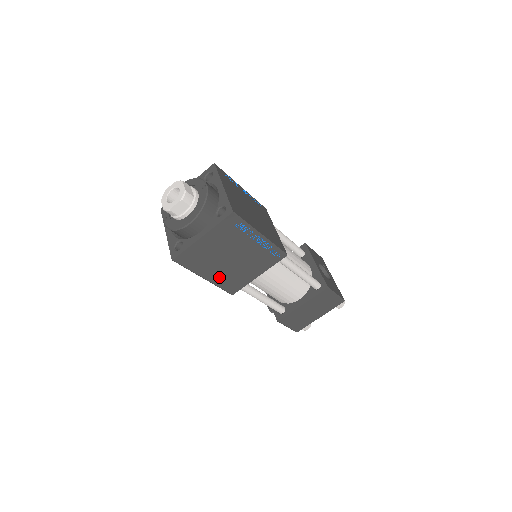
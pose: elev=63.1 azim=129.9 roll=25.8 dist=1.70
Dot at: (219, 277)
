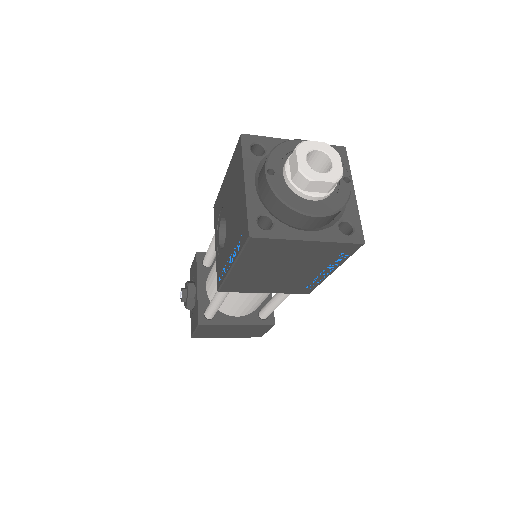
Dot at: (243, 274)
